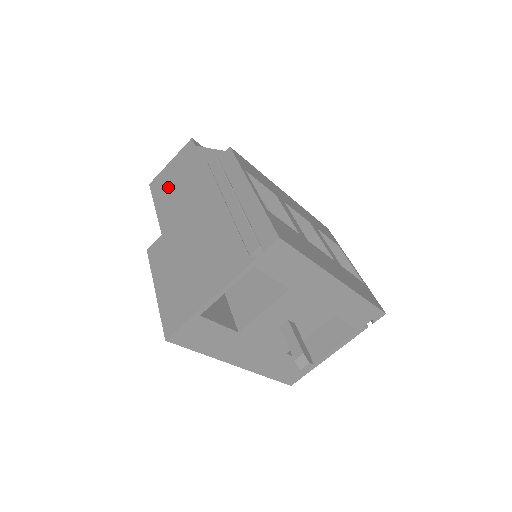
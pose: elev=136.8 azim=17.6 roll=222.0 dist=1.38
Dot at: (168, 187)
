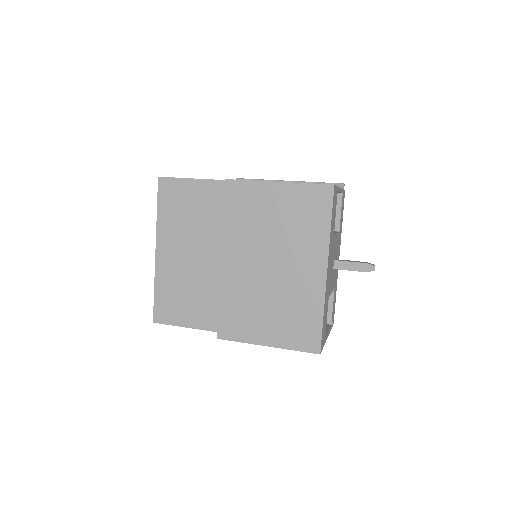
Dot at: occluded
